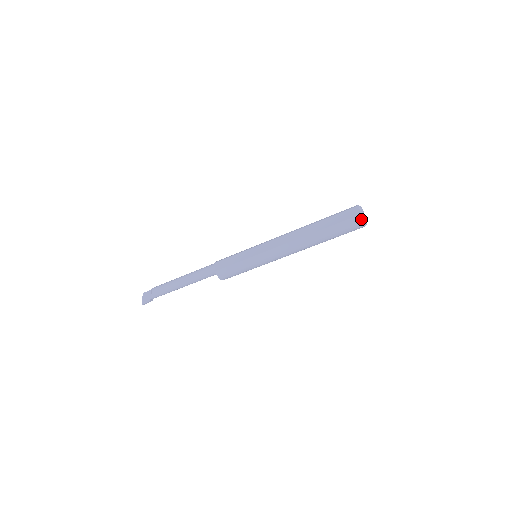
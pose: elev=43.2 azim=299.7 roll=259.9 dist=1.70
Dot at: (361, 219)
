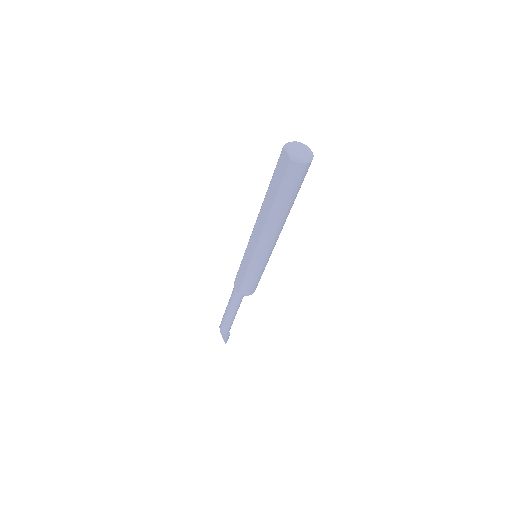
Dot at: (296, 162)
